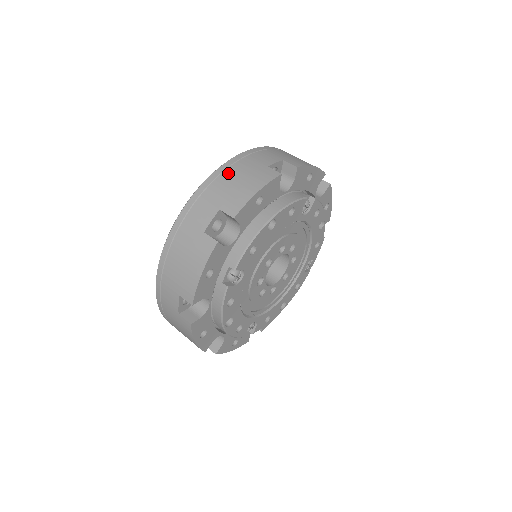
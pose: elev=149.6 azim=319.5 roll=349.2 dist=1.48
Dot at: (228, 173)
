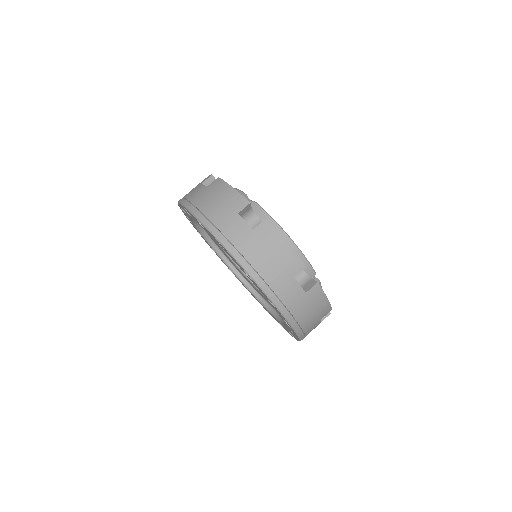
Dot at: occluded
